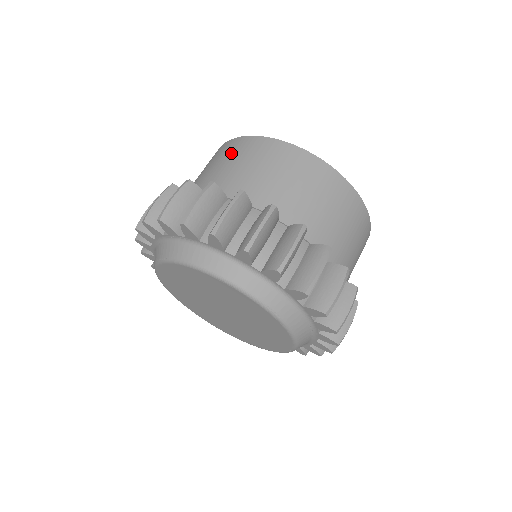
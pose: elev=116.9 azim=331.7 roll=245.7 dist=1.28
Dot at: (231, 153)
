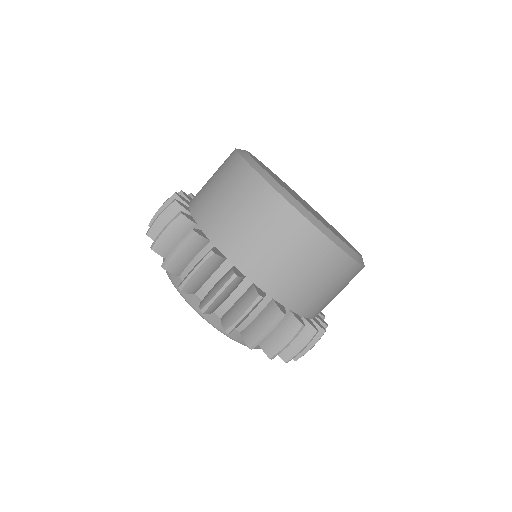
Dot at: (300, 249)
